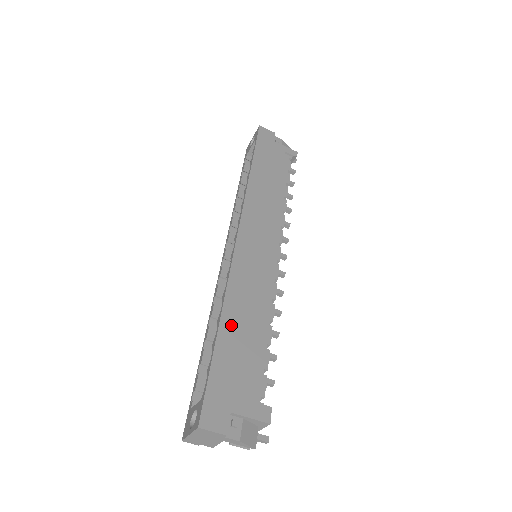
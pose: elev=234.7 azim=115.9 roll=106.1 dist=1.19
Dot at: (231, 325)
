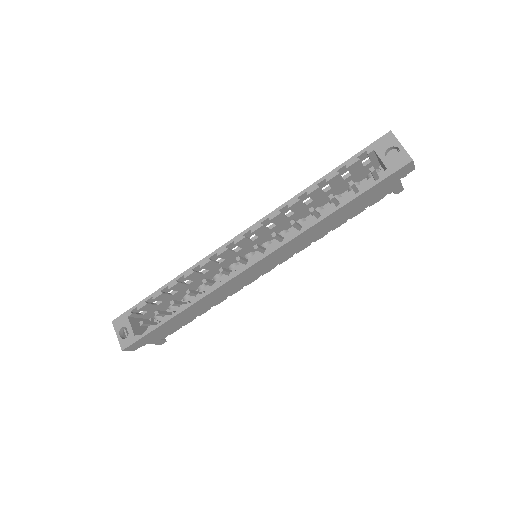
Dot at: (185, 314)
